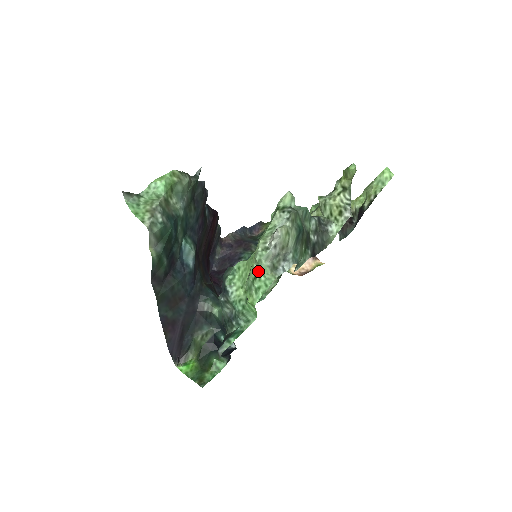
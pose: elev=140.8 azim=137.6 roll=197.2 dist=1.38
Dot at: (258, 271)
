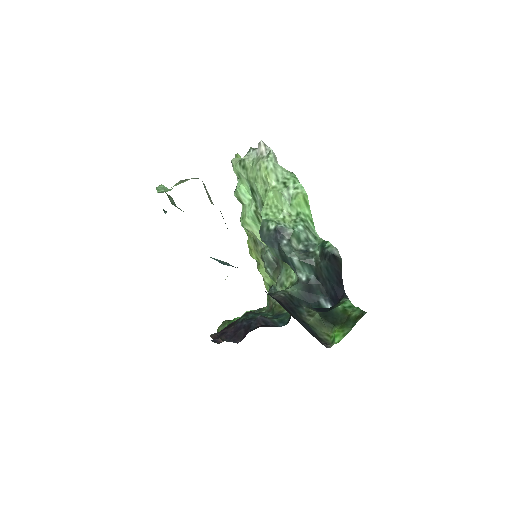
Dot at: (280, 179)
